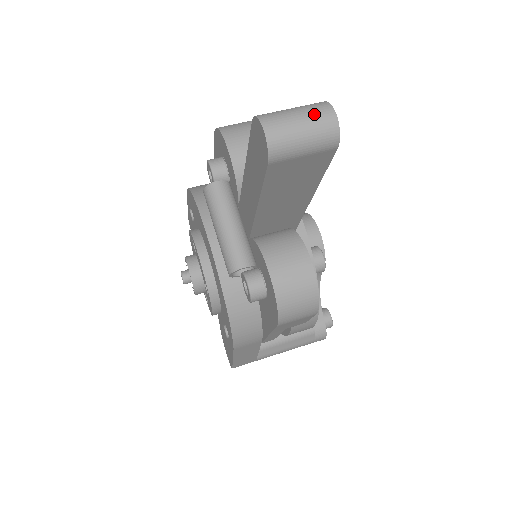
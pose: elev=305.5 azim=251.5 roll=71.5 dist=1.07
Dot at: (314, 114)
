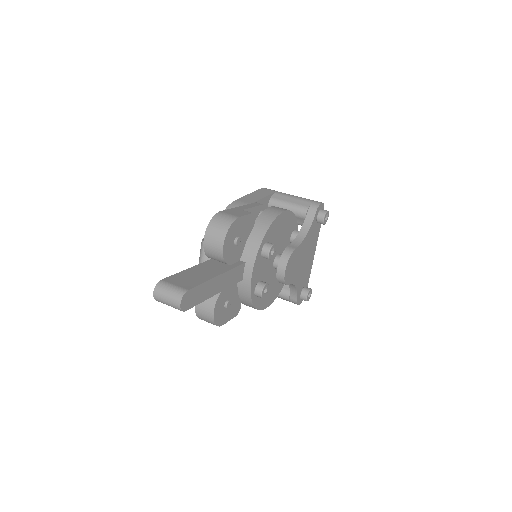
Dot at: (173, 300)
